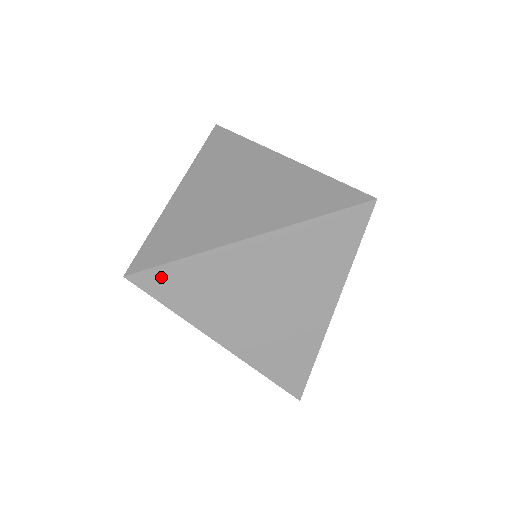
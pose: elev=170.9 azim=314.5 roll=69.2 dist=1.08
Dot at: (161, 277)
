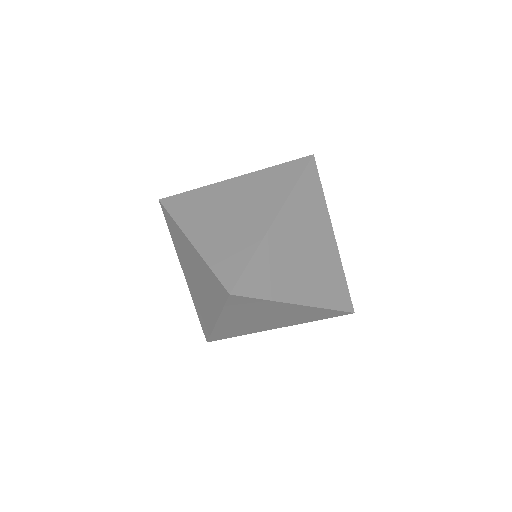
Dot at: (248, 279)
